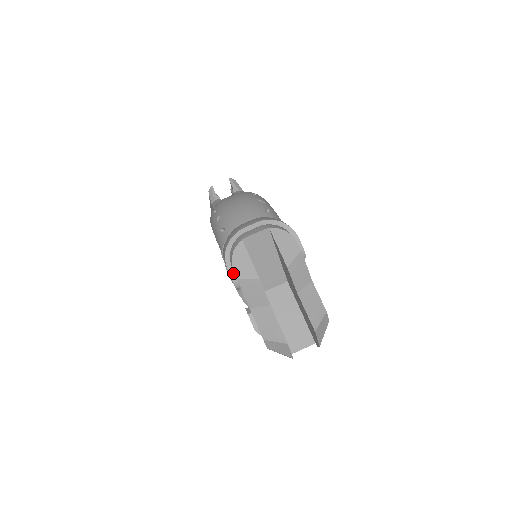
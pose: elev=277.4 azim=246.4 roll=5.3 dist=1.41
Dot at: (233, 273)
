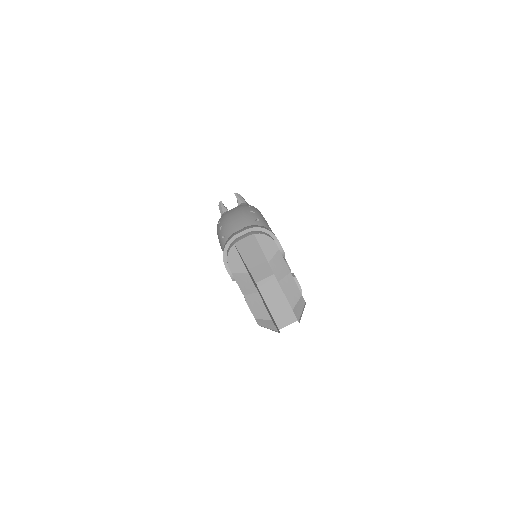
Dot at: (229, 269)
